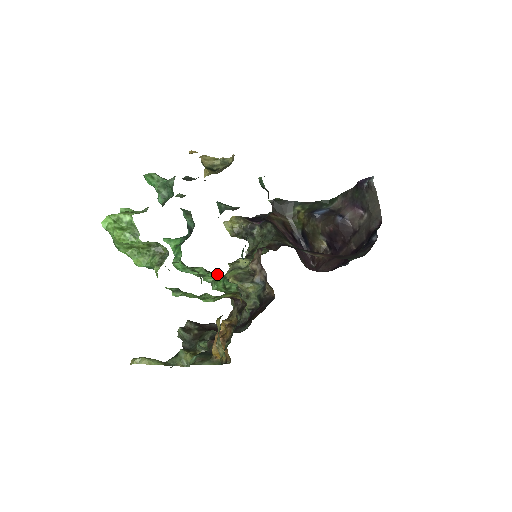
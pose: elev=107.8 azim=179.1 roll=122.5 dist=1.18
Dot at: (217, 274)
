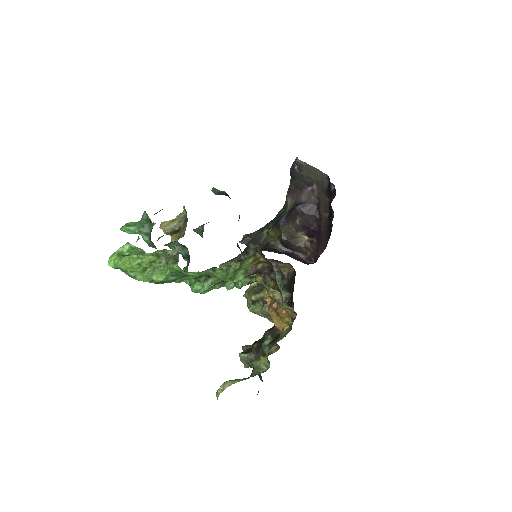
Dot at: occluded
